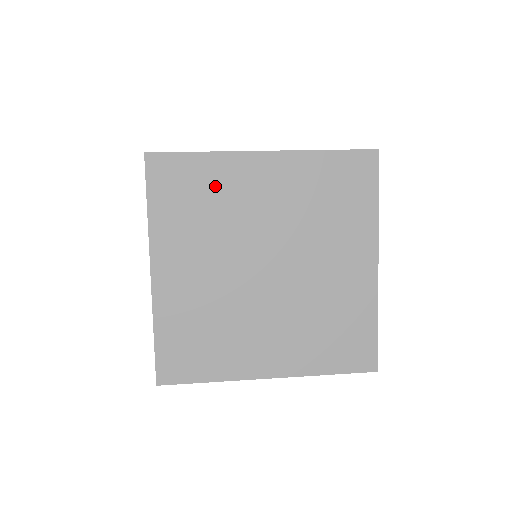
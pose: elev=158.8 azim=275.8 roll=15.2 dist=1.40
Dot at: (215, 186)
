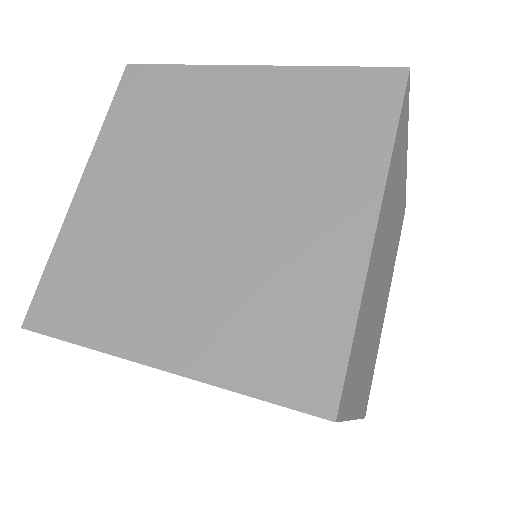
Dot at: (182, 100)
